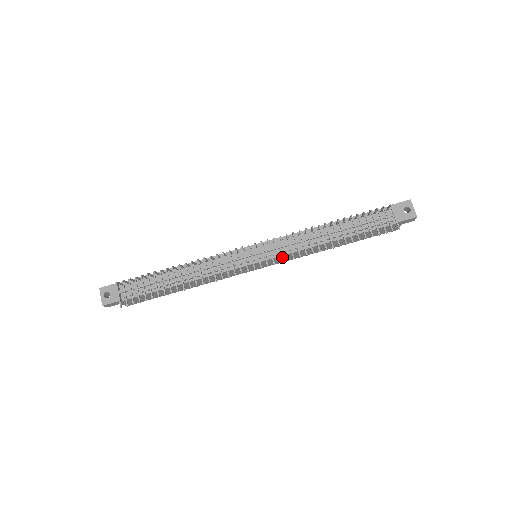
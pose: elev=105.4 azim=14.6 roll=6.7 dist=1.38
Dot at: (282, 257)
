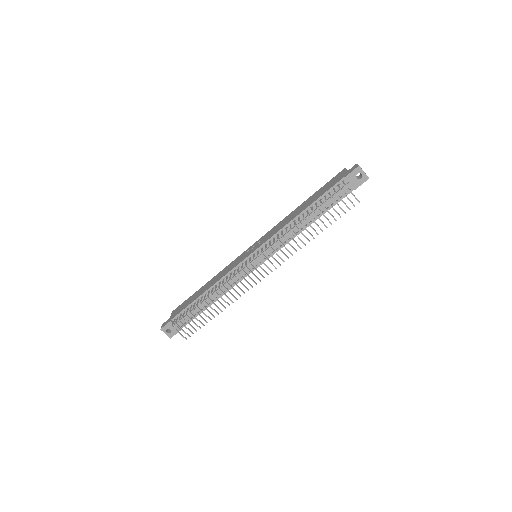
Dot at: occluded
